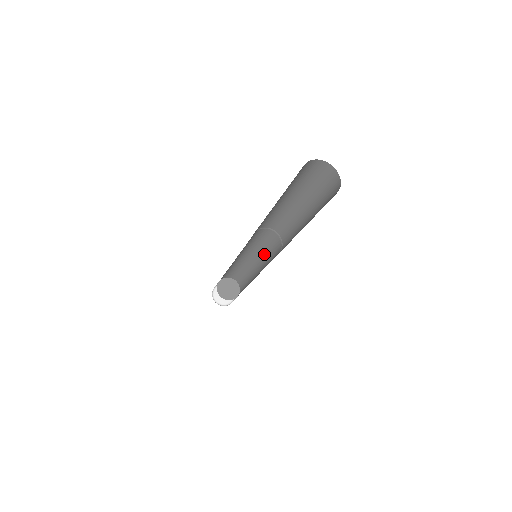
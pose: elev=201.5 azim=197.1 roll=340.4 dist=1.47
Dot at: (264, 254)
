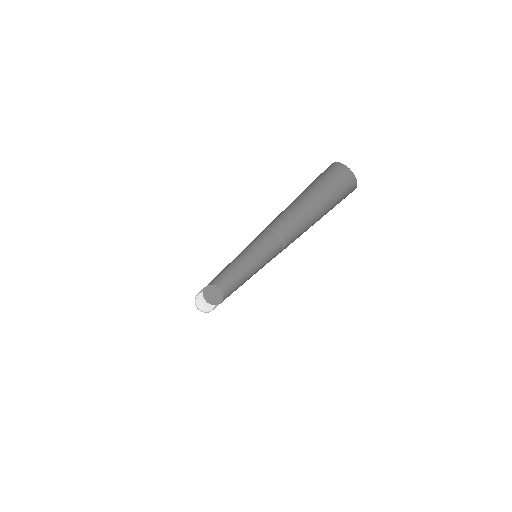
Dot at: (261, 258)
